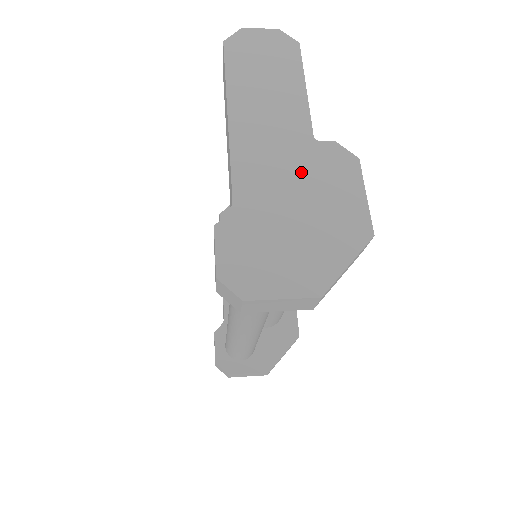
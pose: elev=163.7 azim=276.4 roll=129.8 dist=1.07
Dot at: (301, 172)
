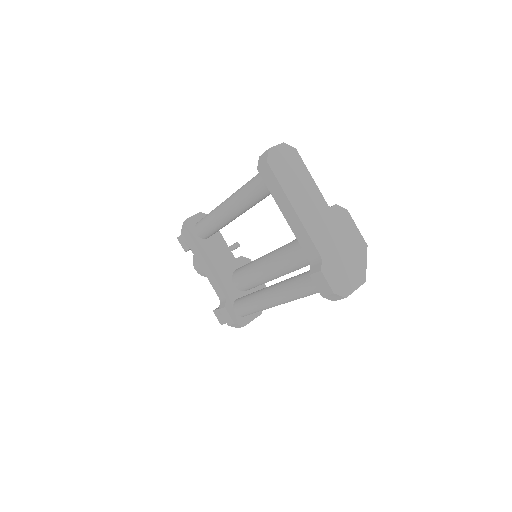
Dot at: (333, 227)
